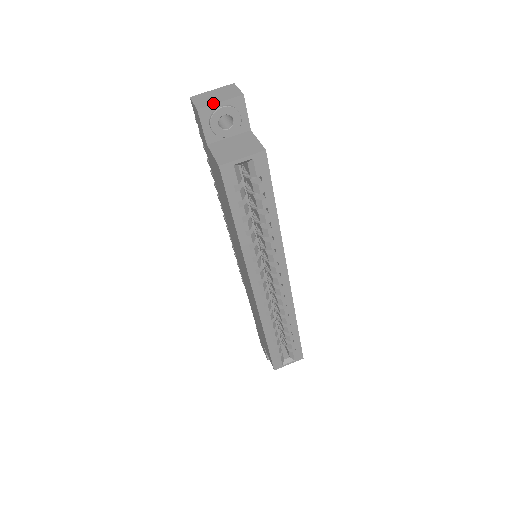
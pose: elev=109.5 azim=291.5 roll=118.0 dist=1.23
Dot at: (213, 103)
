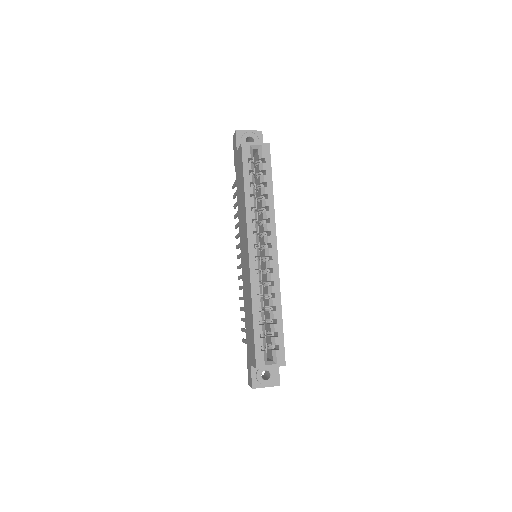
Dot at: (245, 130)
